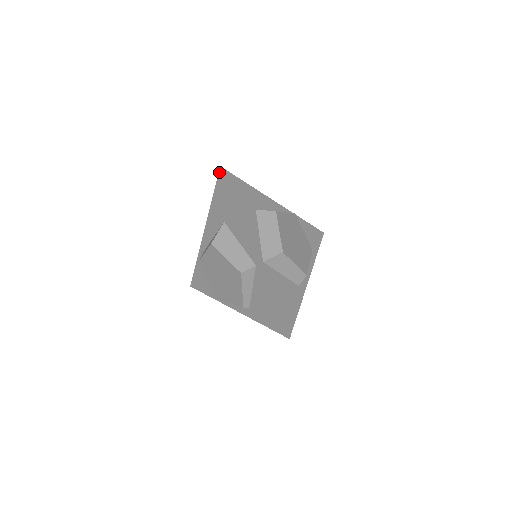
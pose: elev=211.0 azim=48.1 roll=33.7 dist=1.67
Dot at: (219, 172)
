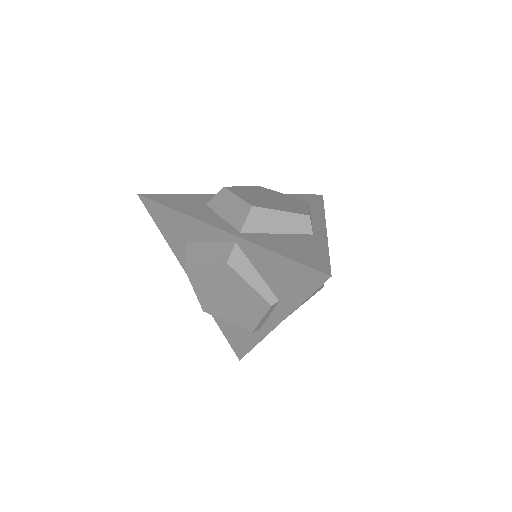
Dot at: occluded
